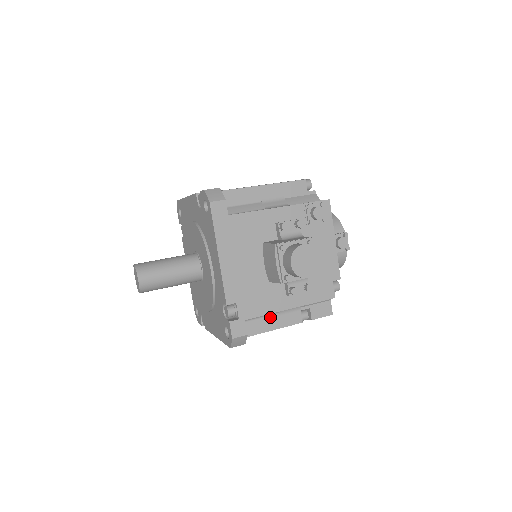
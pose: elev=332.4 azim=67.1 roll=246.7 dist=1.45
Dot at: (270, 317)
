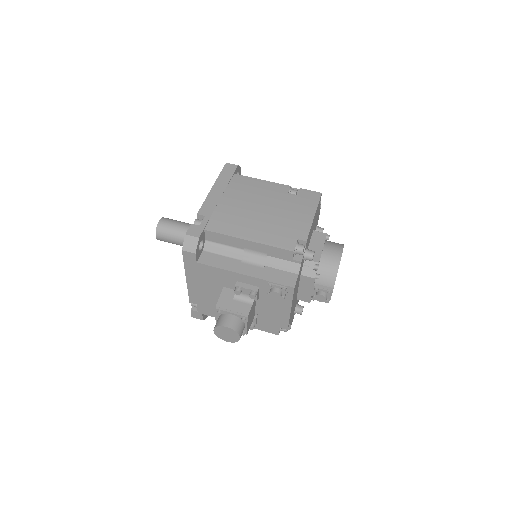
Dot at: occluded
